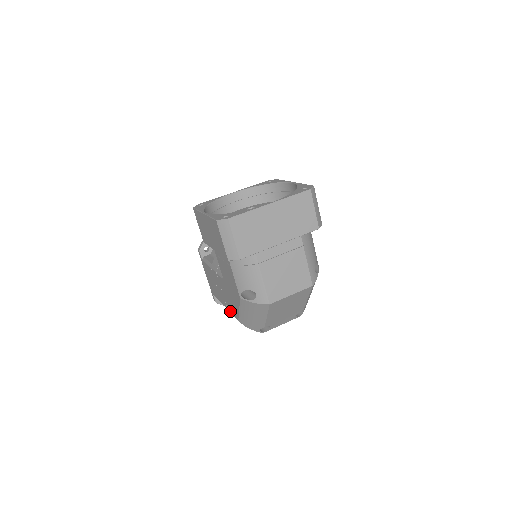
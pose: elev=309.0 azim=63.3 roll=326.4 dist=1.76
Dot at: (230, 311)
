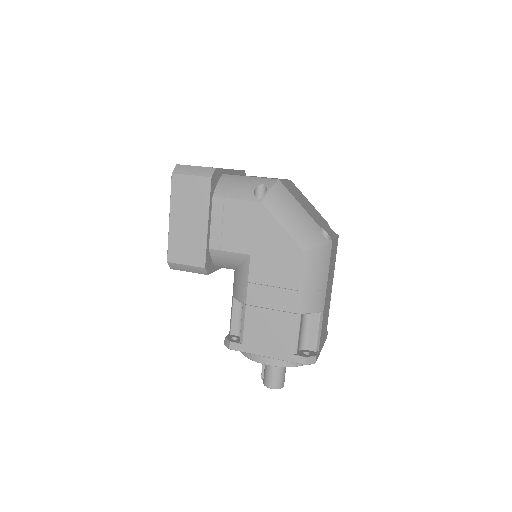
Dot at: (297, 278)
